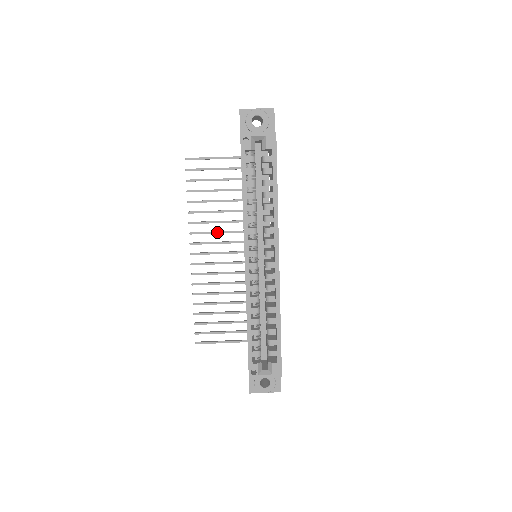
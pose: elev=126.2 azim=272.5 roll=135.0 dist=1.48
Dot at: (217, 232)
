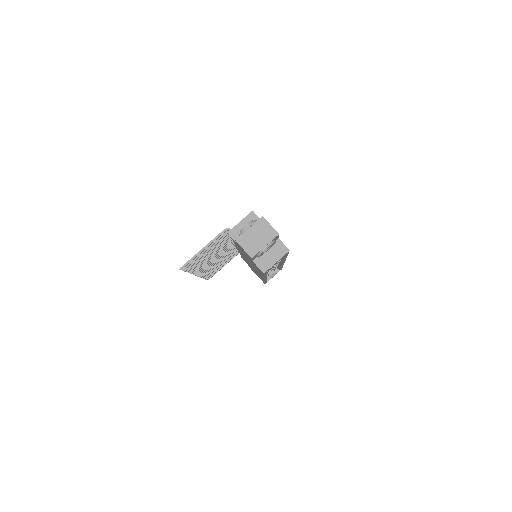
Dot at: occluded
